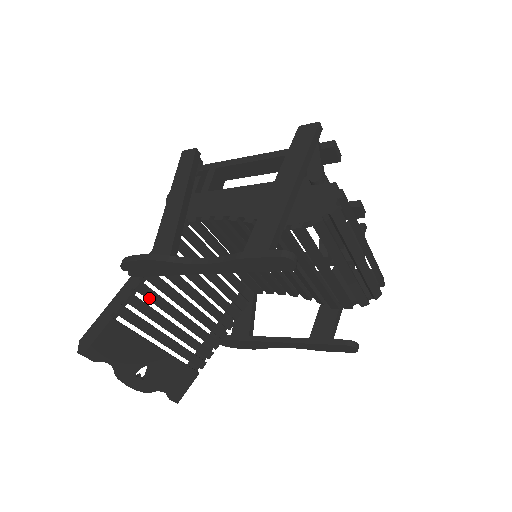
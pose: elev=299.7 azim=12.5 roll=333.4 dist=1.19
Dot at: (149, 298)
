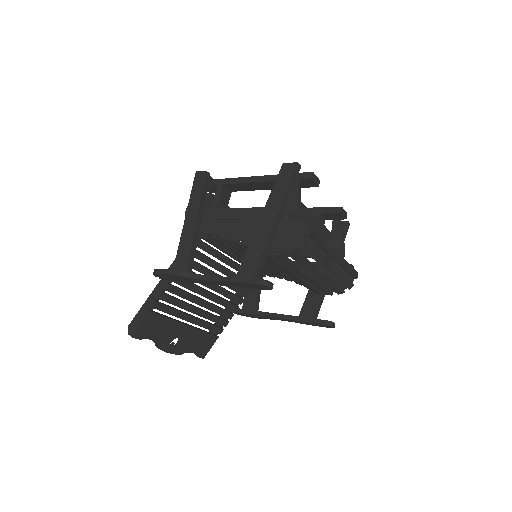
Dot at: (175, 293)
